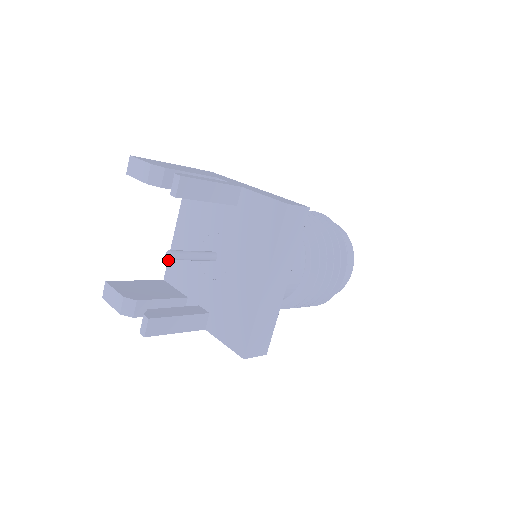
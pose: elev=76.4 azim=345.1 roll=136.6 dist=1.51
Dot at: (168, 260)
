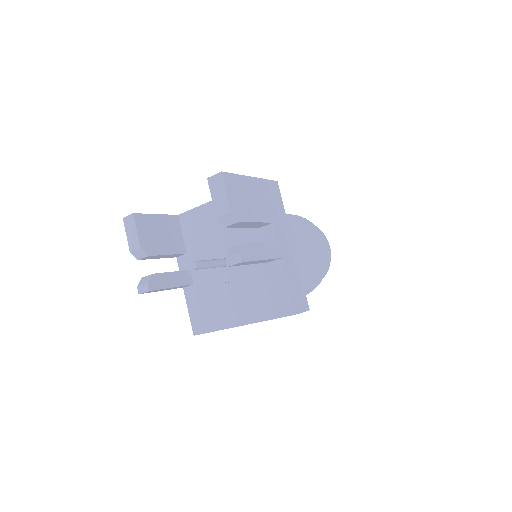
Dot at: (192, 209)
